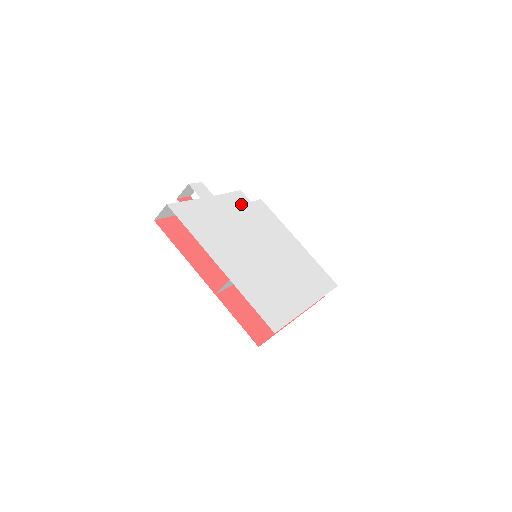
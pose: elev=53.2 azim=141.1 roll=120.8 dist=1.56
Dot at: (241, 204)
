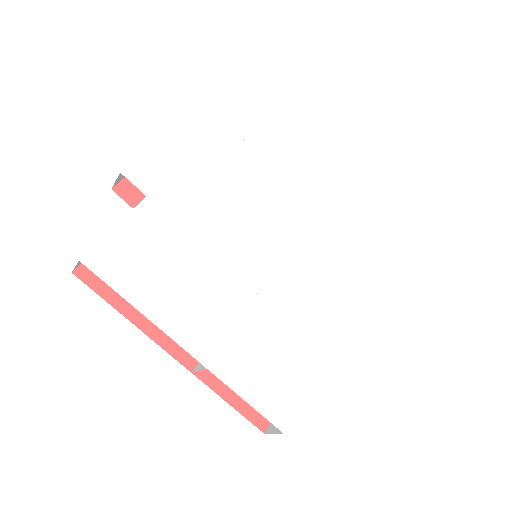
Dot at: (225, 159)
